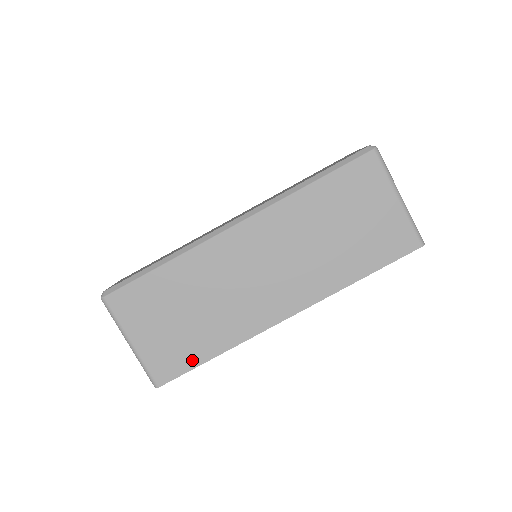
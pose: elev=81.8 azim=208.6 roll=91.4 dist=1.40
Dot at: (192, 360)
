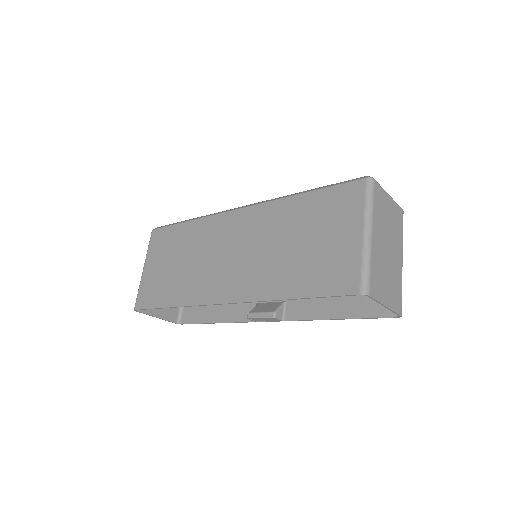
Dot at: (159, 301)
